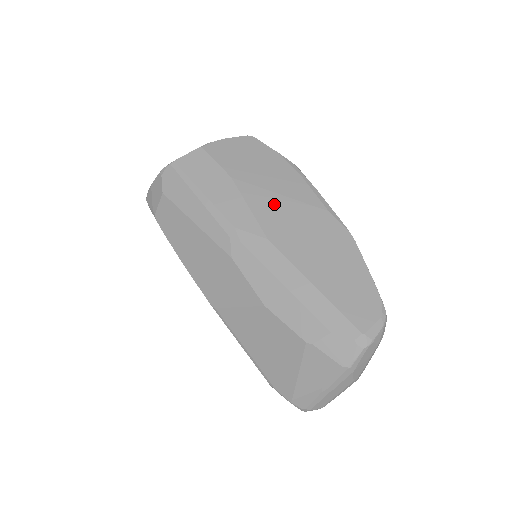
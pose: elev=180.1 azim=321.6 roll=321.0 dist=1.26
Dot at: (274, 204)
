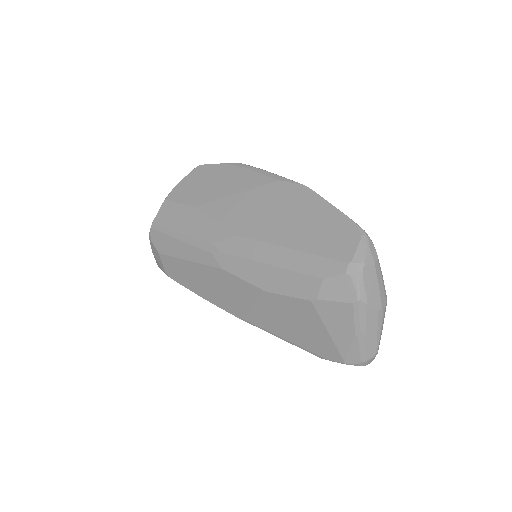
Dot at: (233, 205)
